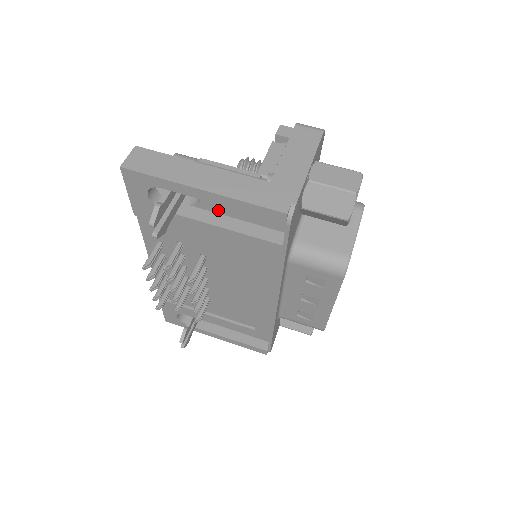
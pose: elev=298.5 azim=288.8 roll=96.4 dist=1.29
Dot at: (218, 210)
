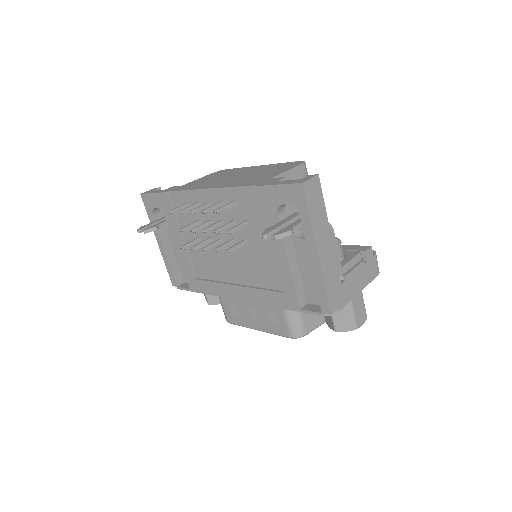
Dot at: (298, 252)
